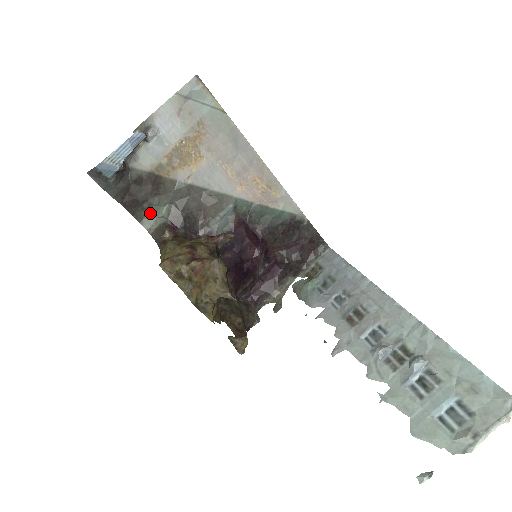
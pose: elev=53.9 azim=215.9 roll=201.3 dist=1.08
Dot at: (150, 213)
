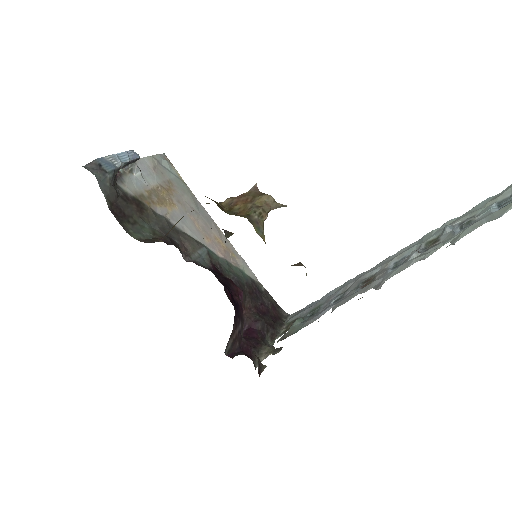
Dot at: (136, 229)
